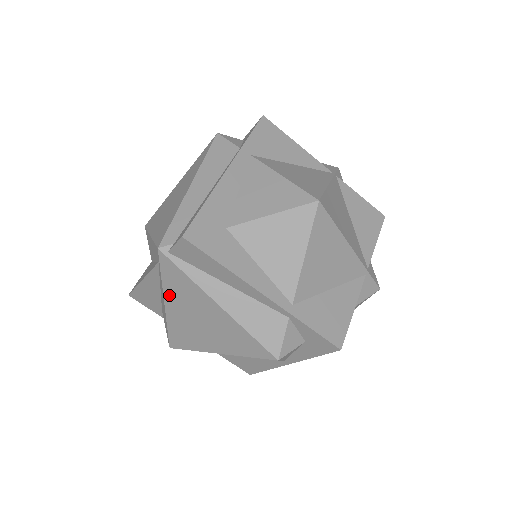
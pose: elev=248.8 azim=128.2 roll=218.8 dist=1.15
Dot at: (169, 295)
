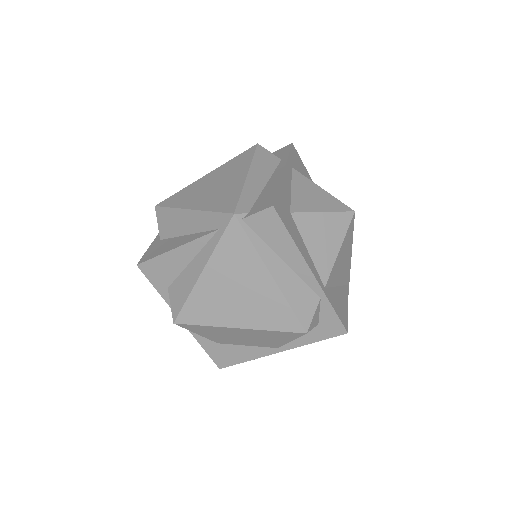
Dot at: (215, 263)
